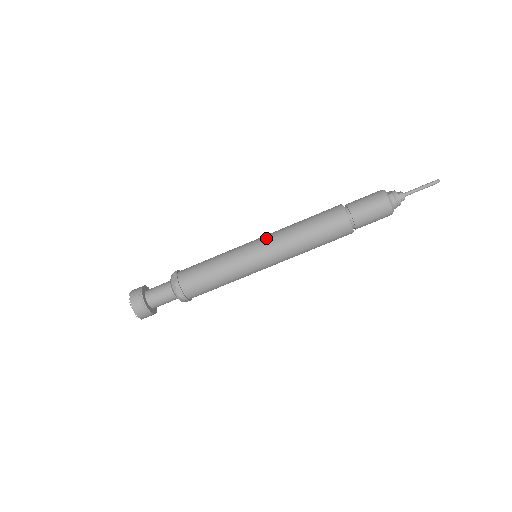
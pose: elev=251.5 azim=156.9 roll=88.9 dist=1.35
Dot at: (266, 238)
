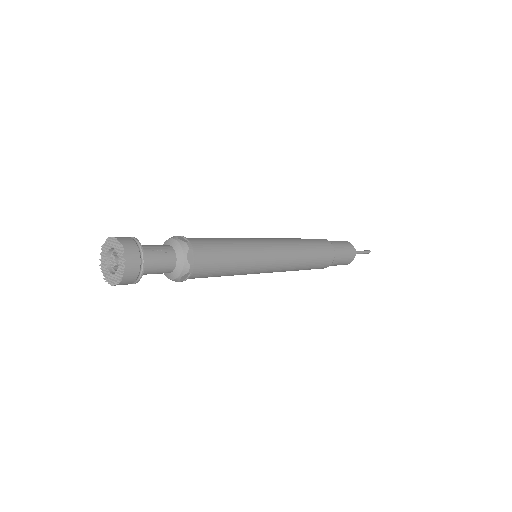
Dot at: (282, 251)
